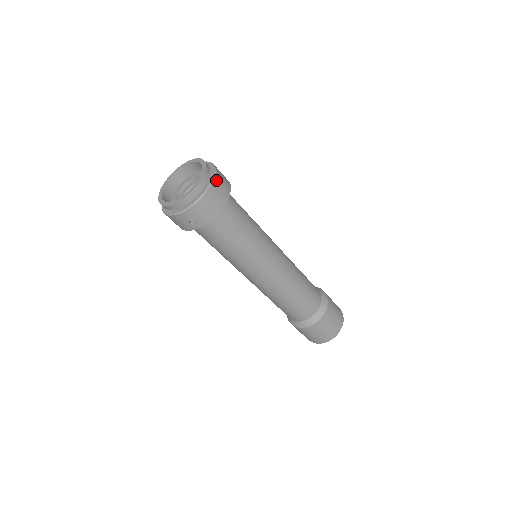
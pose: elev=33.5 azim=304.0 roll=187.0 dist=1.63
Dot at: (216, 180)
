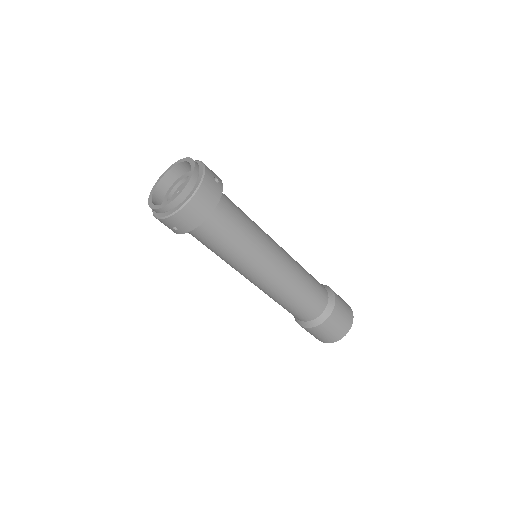
Dot at: (201, 190)
